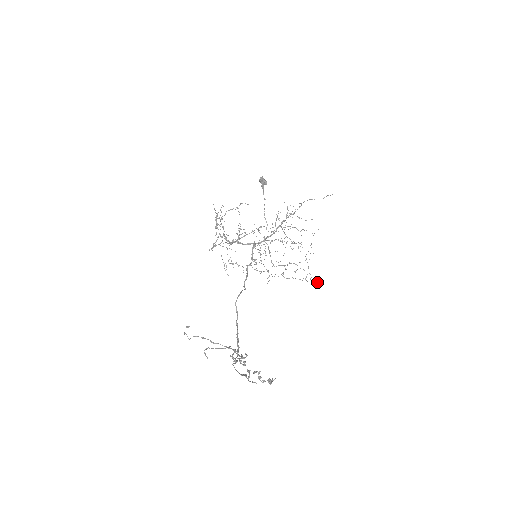
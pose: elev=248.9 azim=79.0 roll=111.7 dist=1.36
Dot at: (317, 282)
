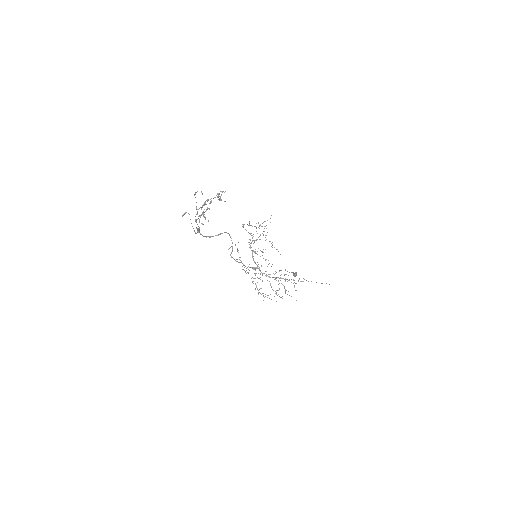
Dot at: (267, 297)
